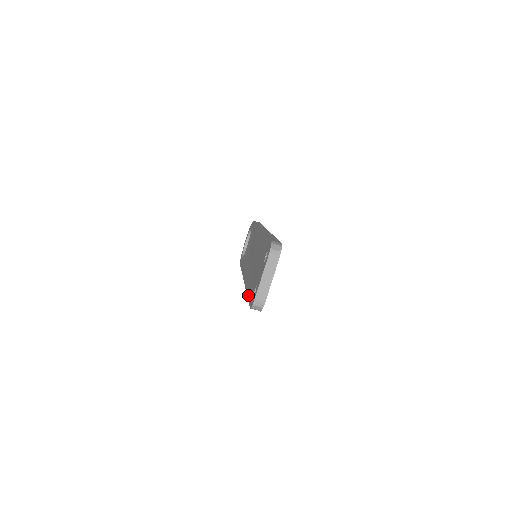
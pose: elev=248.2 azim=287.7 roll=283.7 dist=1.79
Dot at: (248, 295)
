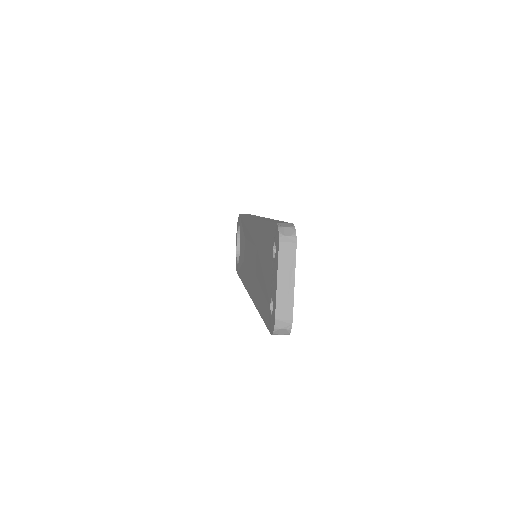
Dot at: (261, 314)
